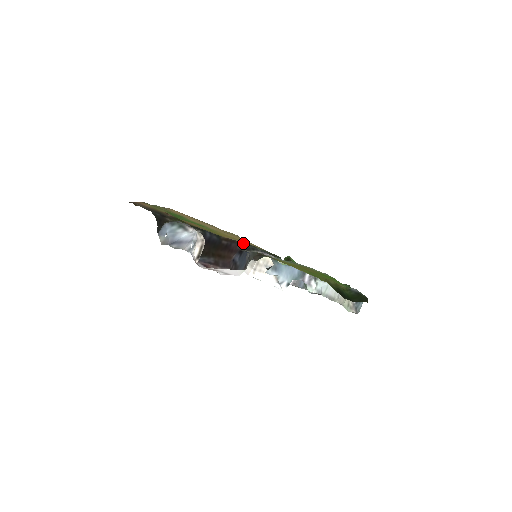
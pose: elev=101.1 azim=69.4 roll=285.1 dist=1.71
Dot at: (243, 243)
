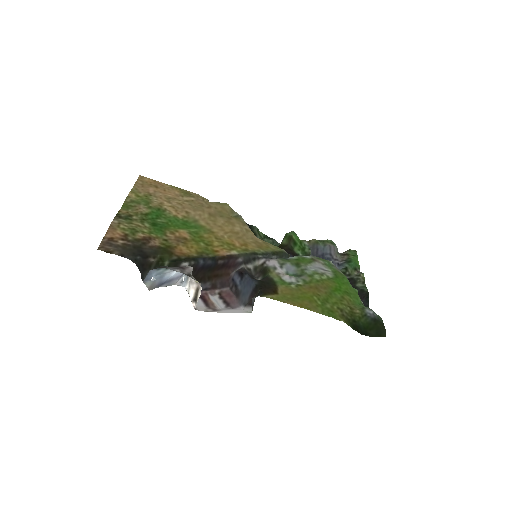
Dot at: (242, 255)
